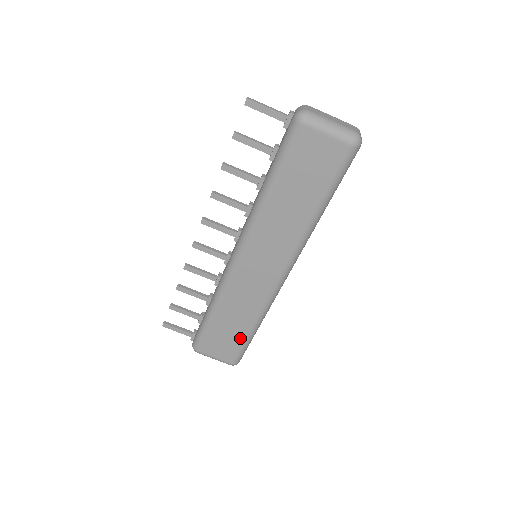
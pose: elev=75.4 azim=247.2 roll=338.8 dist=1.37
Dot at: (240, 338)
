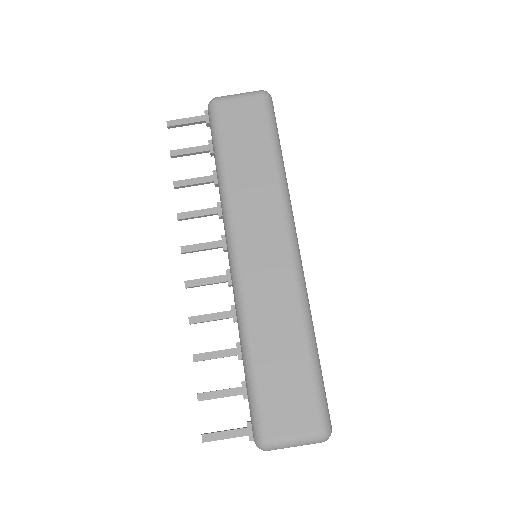
Dot at: (303, 372)
